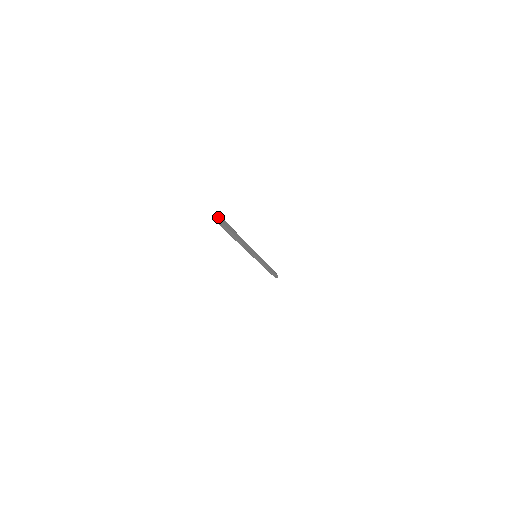
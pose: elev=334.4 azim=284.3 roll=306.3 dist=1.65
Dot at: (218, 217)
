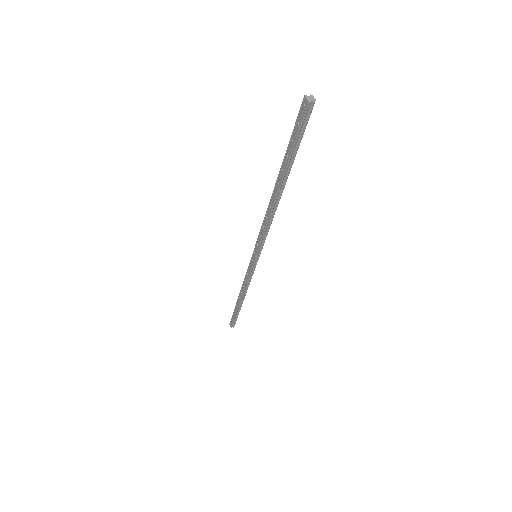
Dot at: (308, 96)
